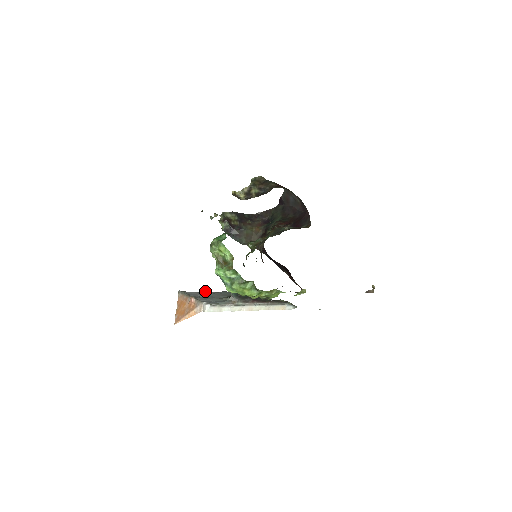
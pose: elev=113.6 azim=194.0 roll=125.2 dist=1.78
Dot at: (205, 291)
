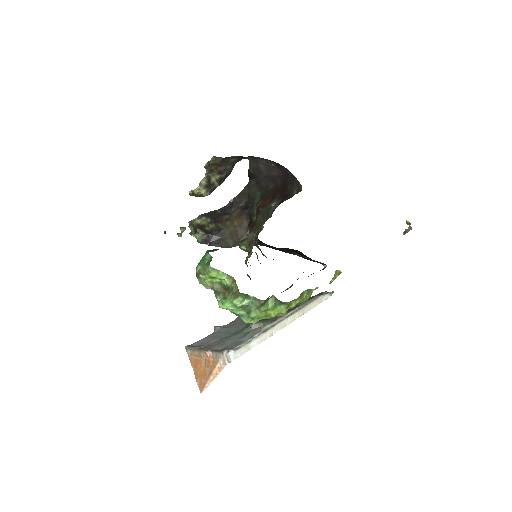
Dot at: (217, 329)
